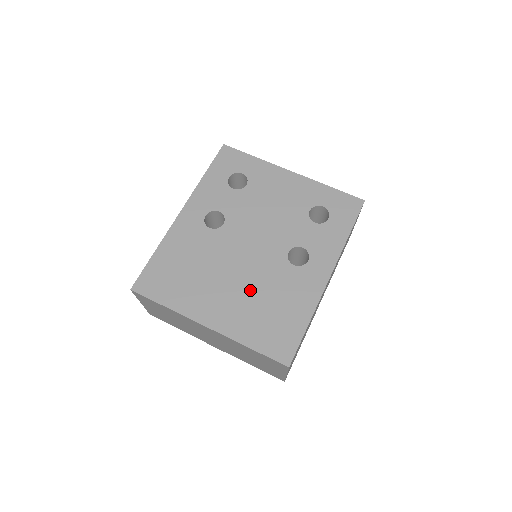
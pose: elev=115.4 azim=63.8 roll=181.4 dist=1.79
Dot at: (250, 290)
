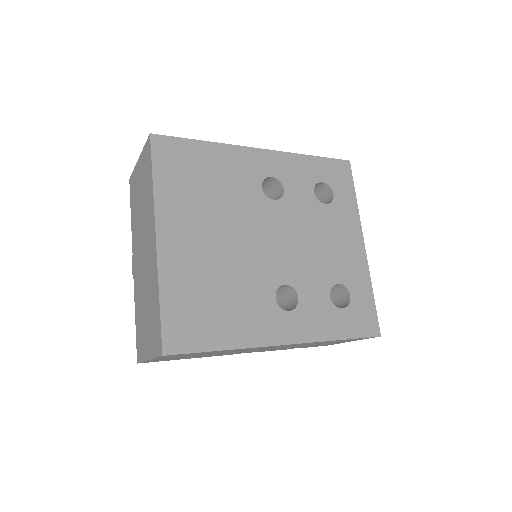
Dot at: (223, 264)
